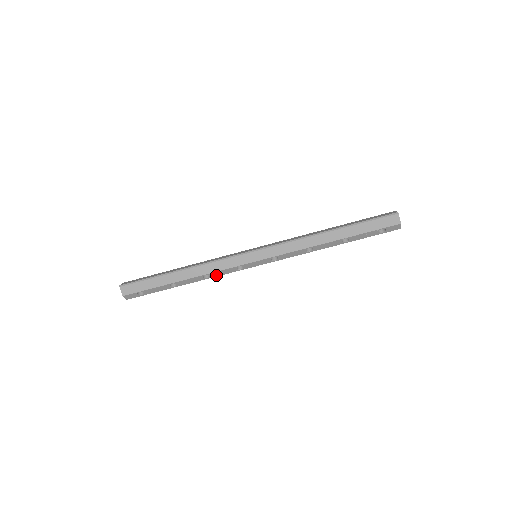
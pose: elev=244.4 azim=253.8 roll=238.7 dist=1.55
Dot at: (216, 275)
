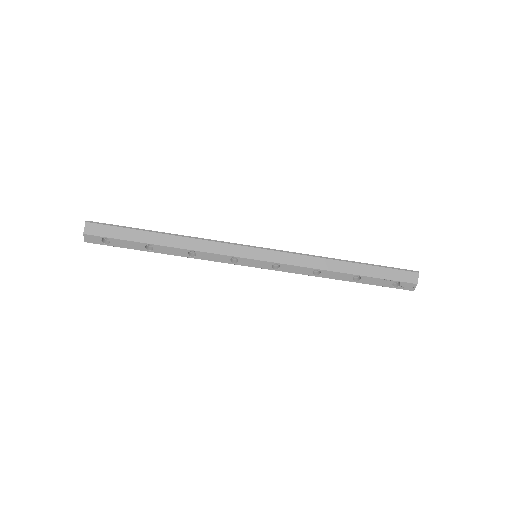
Dot at: (203, 257)
